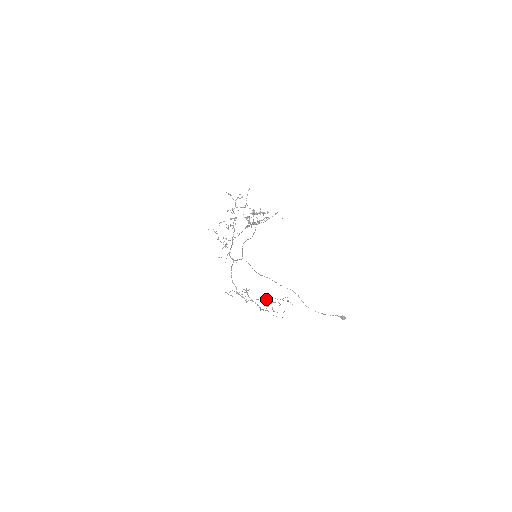
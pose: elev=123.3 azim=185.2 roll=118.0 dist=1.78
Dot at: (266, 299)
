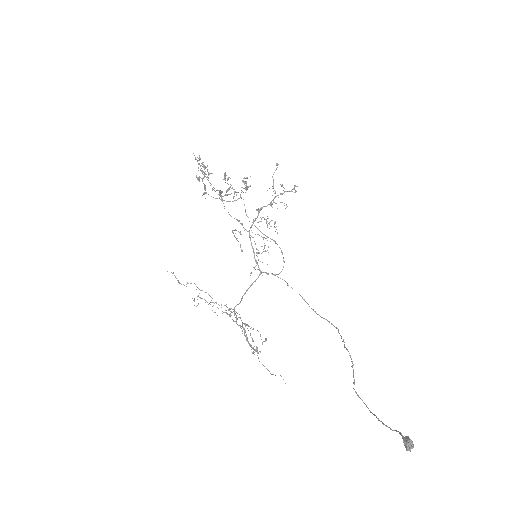
Dot at: occluded
